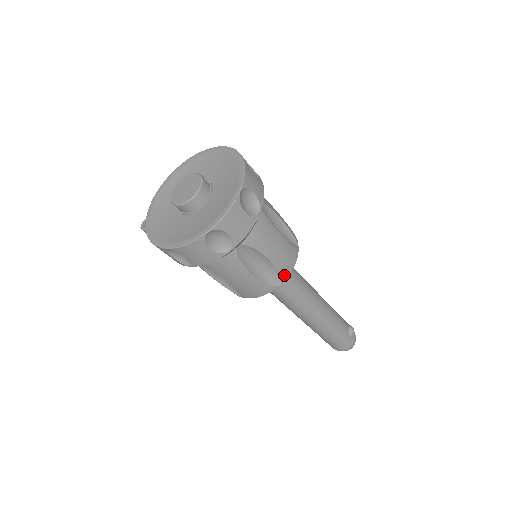
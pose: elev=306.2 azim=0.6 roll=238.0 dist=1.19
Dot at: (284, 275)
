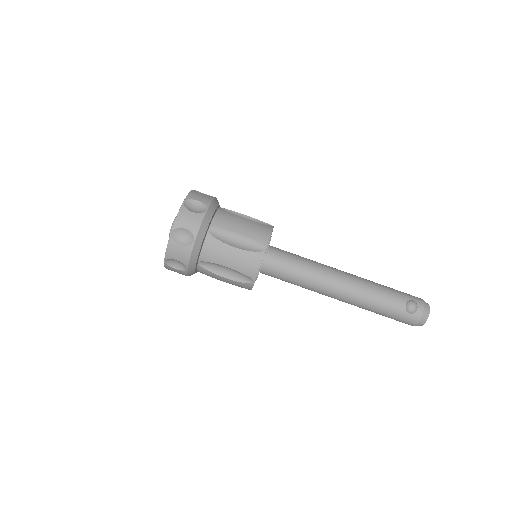
Dot at: (252, 275)
